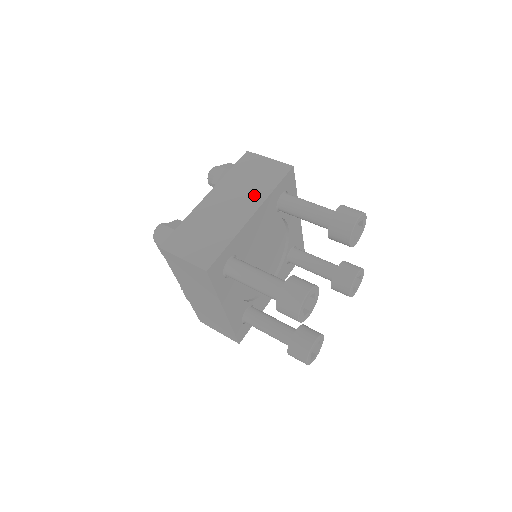
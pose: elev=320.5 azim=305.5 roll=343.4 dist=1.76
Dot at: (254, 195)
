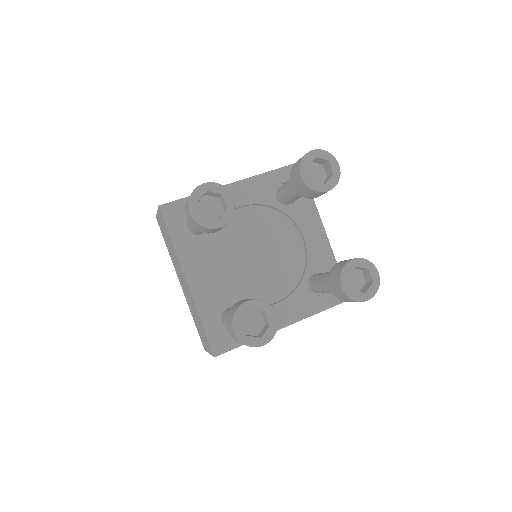
Dot at: occluded
